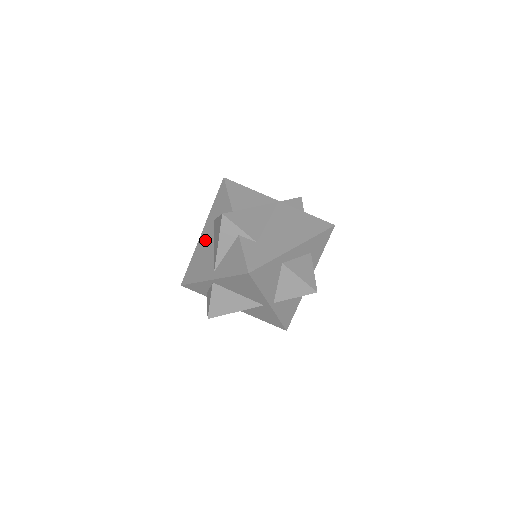
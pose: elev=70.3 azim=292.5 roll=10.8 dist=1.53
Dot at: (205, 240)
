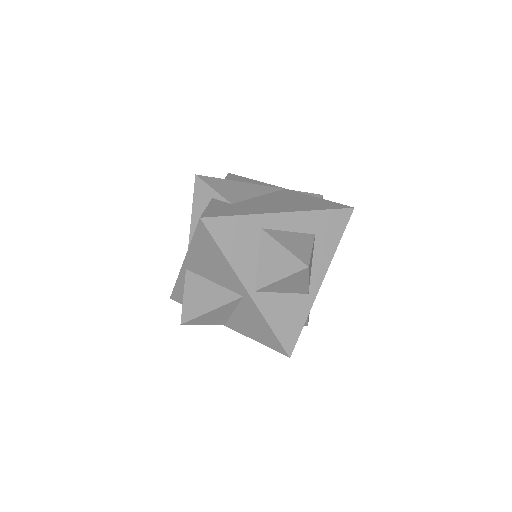
Dot at: occluded
